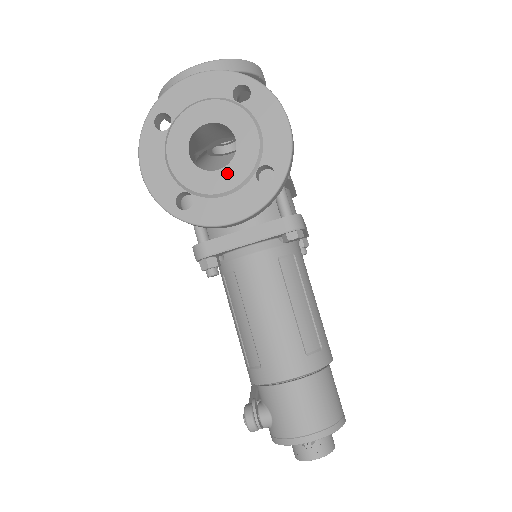
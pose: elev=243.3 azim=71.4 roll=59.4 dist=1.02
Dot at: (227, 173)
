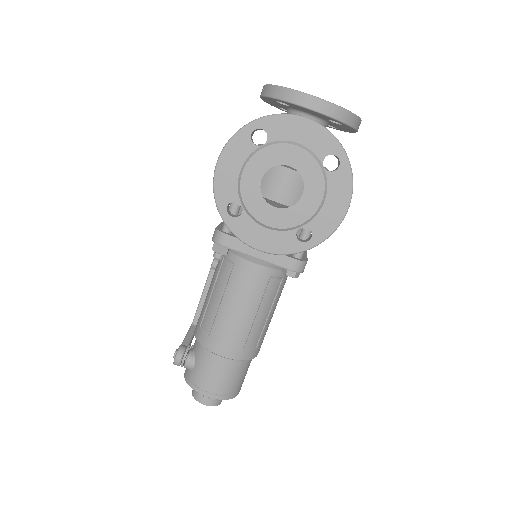
Dot at: (279, 214)
